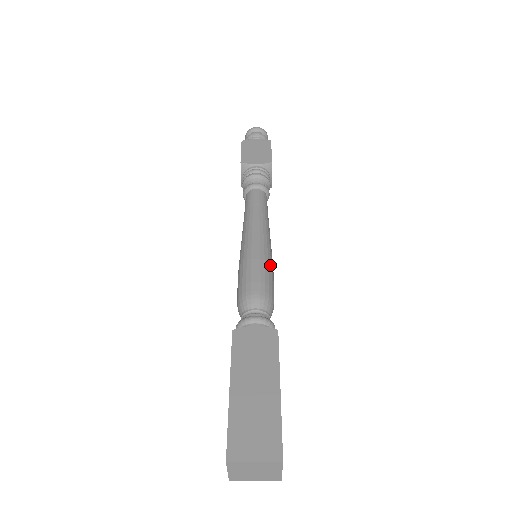
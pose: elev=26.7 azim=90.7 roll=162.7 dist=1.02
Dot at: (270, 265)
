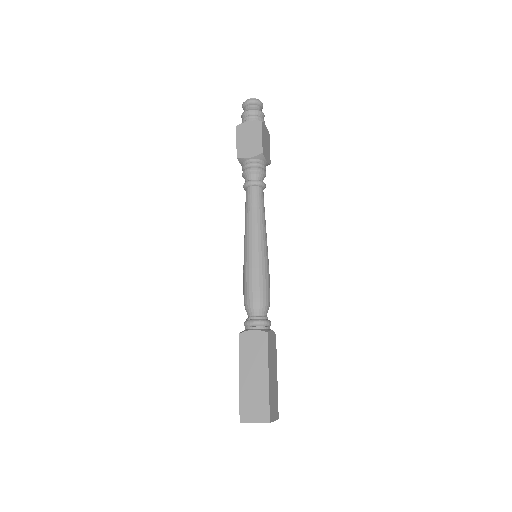
Dot at: (264, 270)
